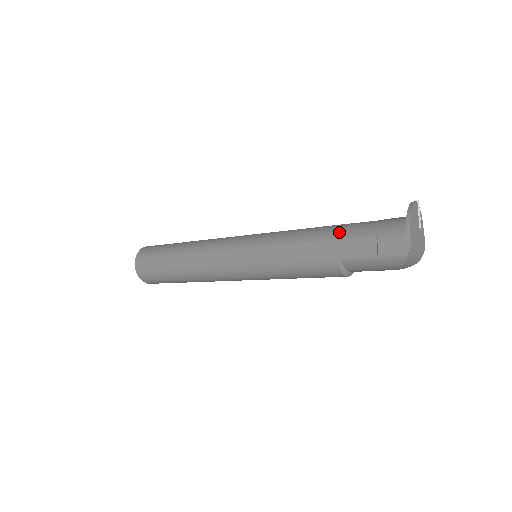
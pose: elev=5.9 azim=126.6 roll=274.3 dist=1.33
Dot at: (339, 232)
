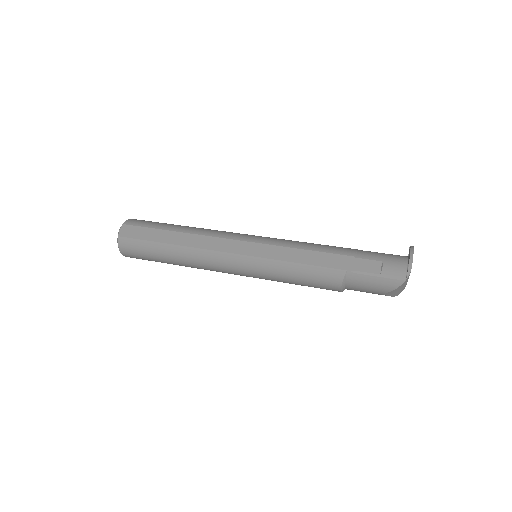
Dot at: (349, 251)
